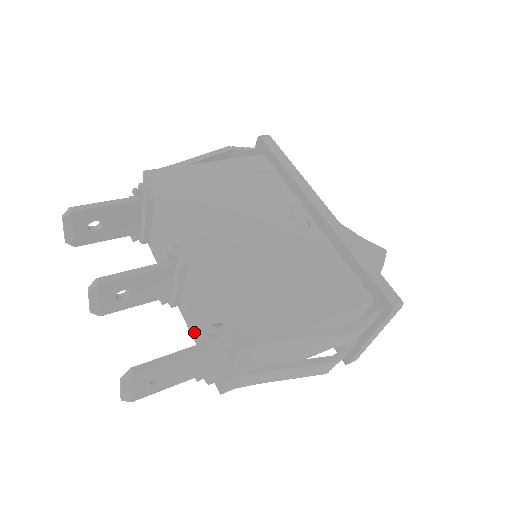
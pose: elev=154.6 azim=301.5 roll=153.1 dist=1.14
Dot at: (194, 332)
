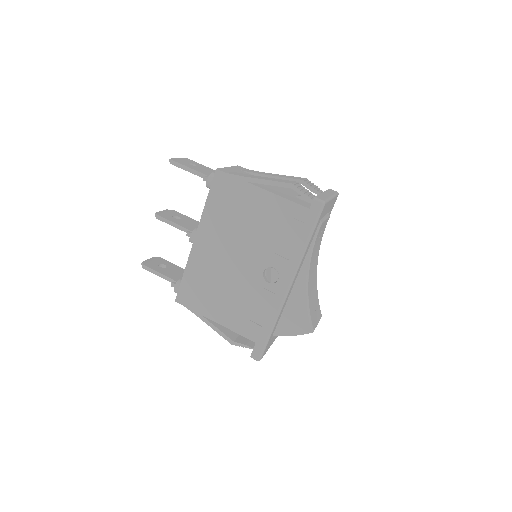
Dot at: occluded
